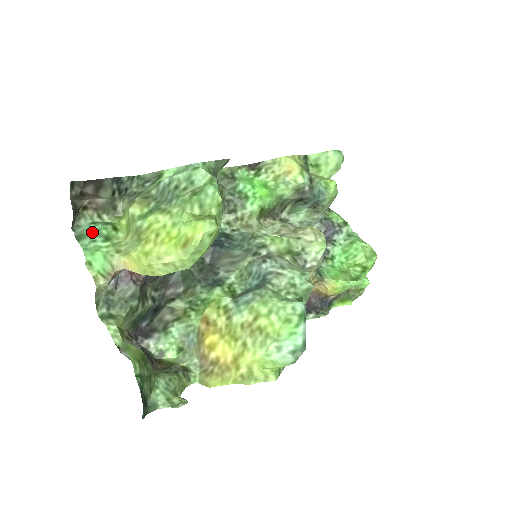
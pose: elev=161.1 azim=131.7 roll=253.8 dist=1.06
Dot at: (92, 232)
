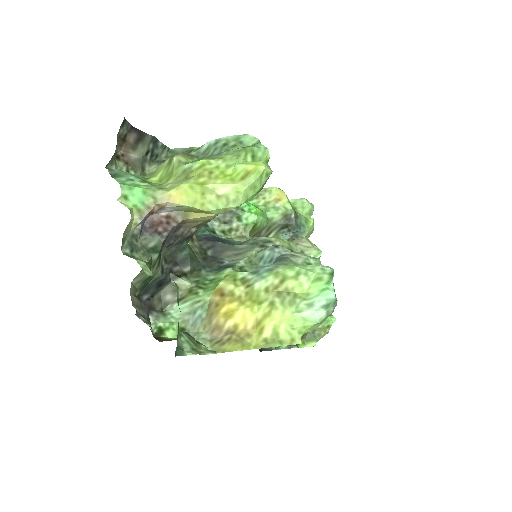
Dot at: (128, 174)
